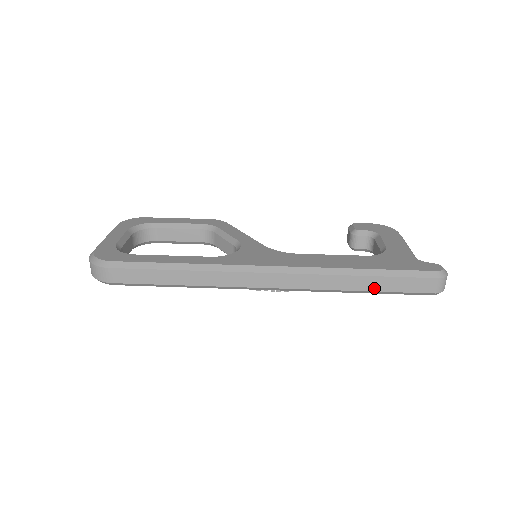
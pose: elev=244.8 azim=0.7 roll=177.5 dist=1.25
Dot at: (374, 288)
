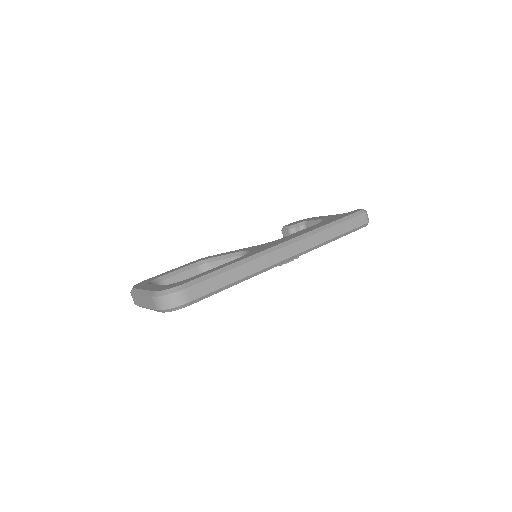
Dot at: (341, 232)
